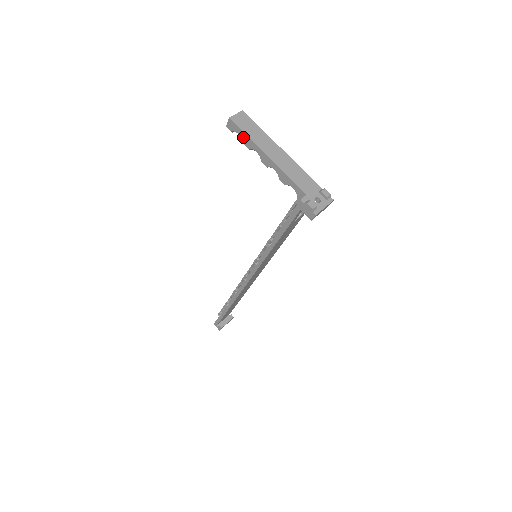
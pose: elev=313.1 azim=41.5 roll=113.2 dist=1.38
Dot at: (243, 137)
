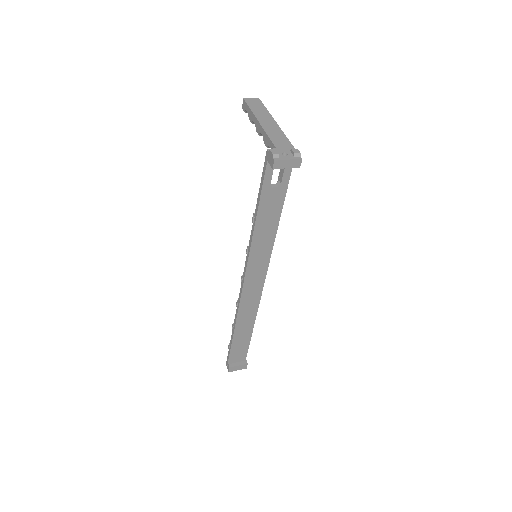
Dot at: (249, 112)
